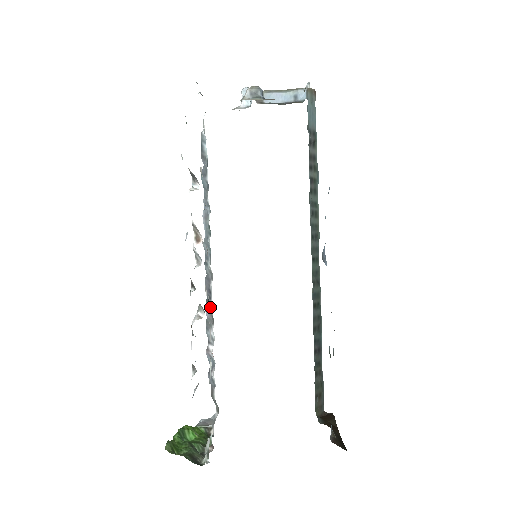
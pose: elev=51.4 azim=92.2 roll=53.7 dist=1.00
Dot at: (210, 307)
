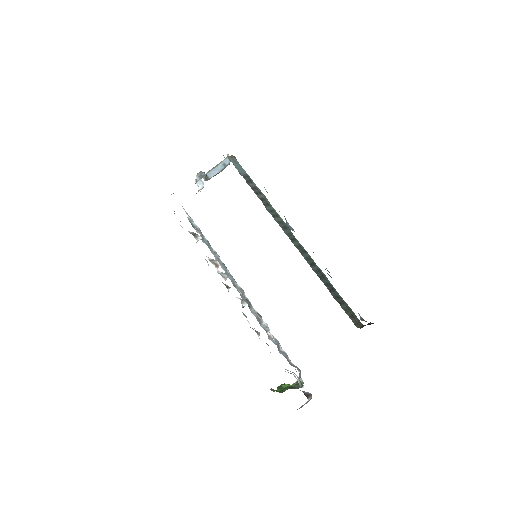
Dot at: (253, 309)
